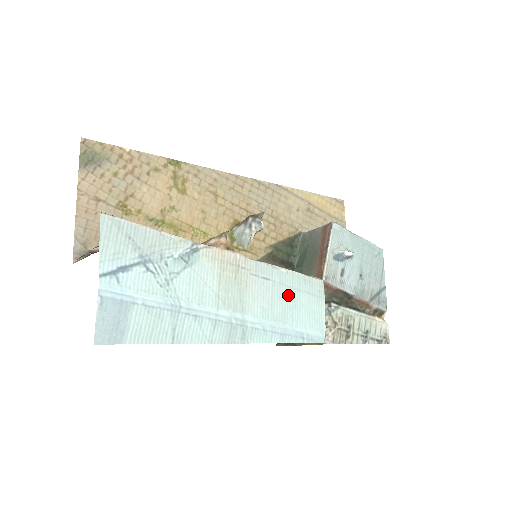
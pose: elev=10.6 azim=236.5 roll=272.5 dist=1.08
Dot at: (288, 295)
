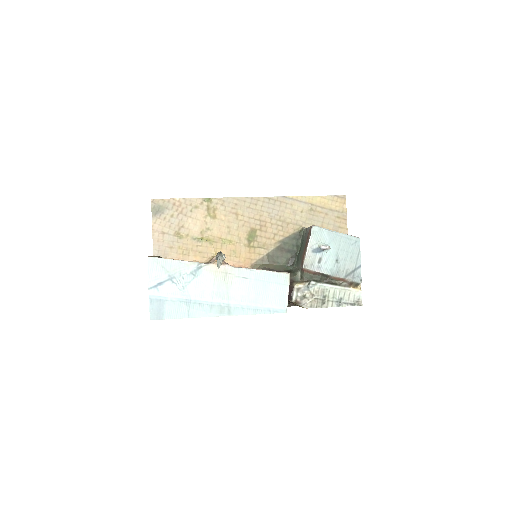
Dot at: (260, 286)
